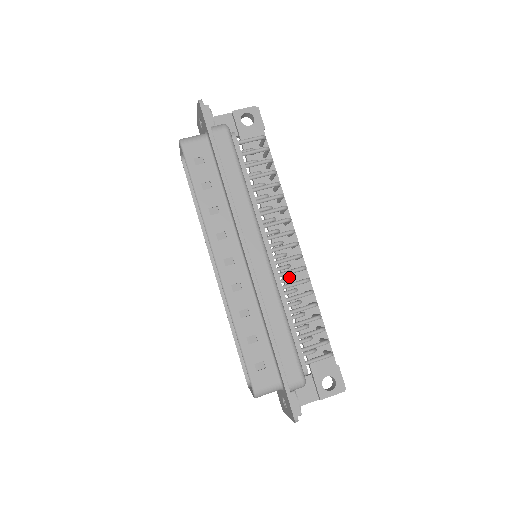
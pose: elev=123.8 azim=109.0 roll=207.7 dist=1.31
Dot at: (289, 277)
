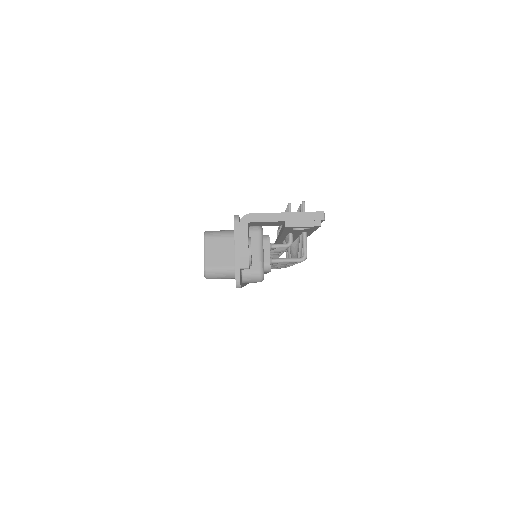
Dot at: occluded
